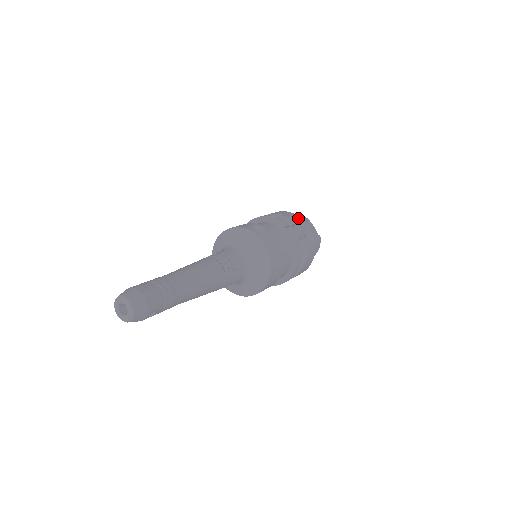
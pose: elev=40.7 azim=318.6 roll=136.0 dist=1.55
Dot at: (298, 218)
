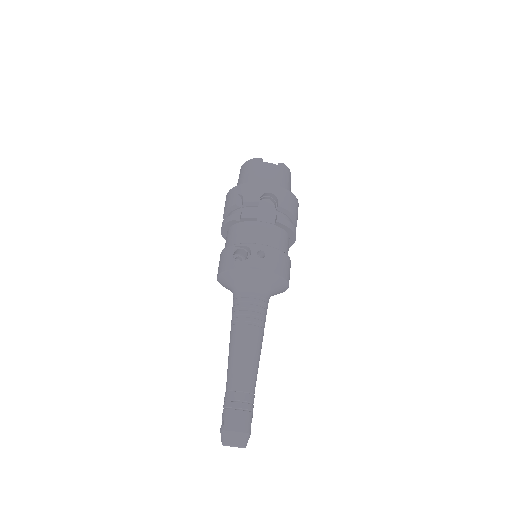
Dot at: (255, 187)
